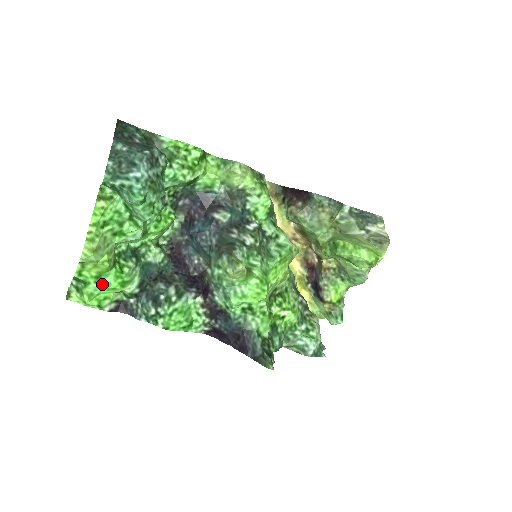
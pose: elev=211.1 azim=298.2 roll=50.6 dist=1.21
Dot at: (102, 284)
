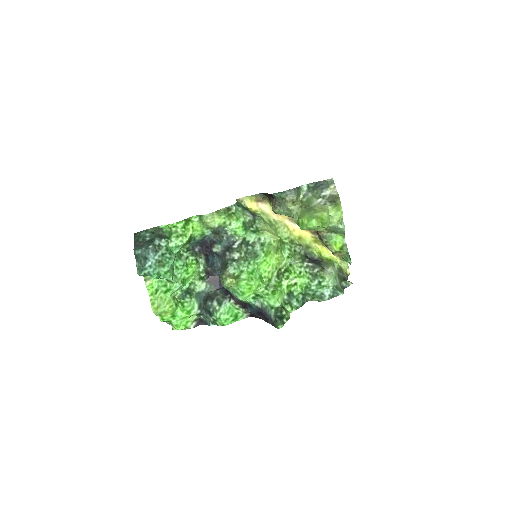
Dot at: (177, 318)
